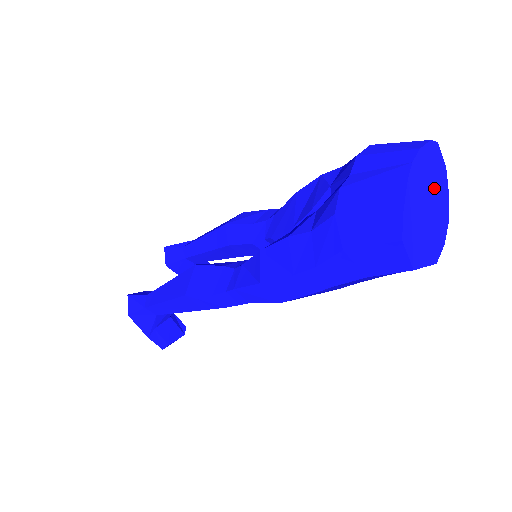
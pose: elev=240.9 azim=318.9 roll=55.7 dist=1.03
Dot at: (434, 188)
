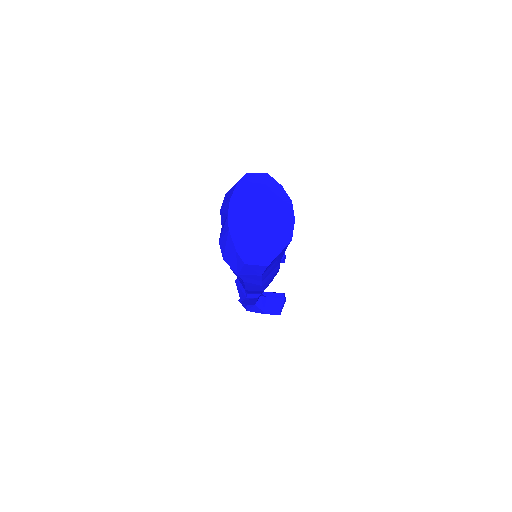
Dot at: (261, 202)
